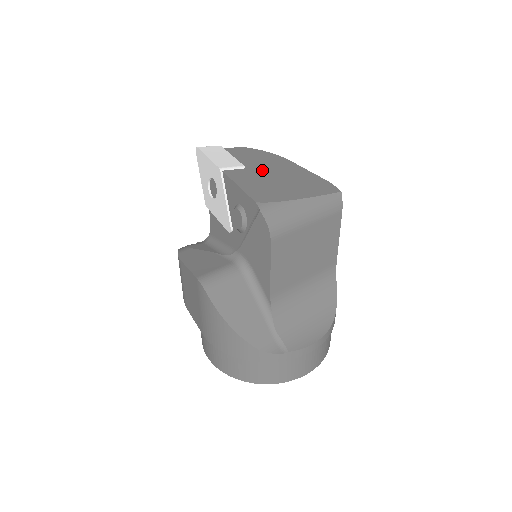
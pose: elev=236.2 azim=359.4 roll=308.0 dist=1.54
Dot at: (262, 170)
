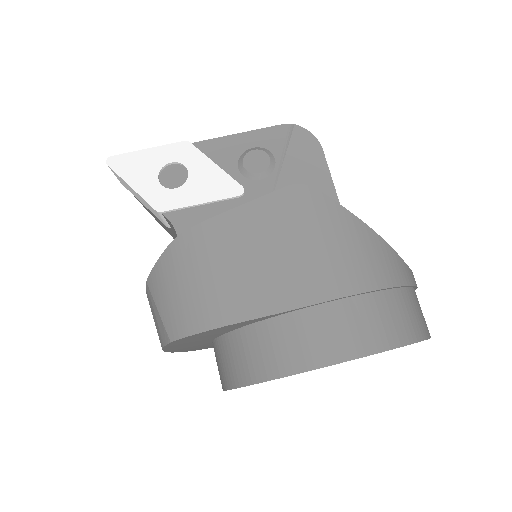
Dot at: occluded
